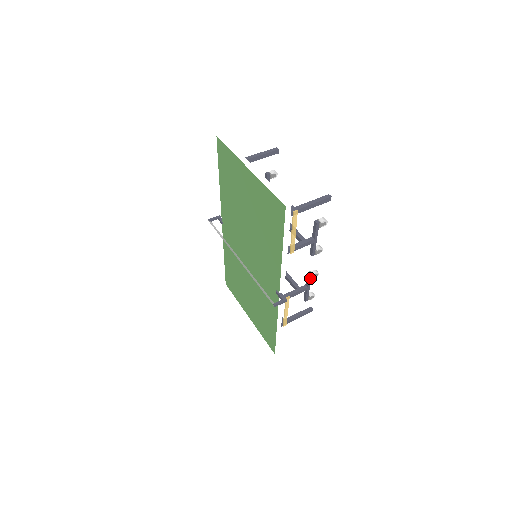
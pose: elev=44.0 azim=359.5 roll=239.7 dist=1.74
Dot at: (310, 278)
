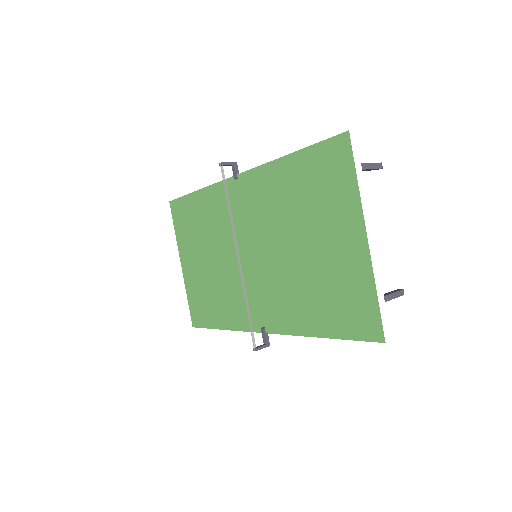
Dot at: occluded
